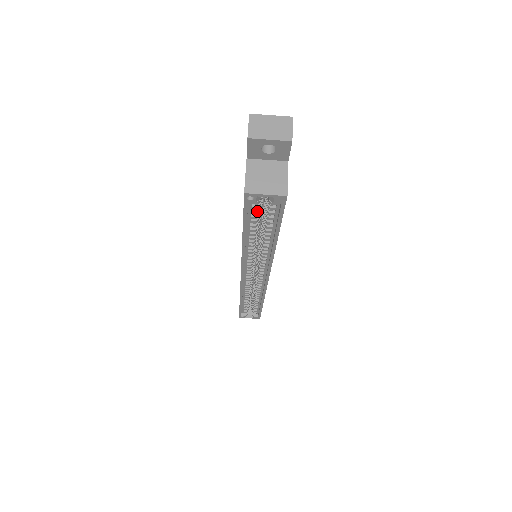
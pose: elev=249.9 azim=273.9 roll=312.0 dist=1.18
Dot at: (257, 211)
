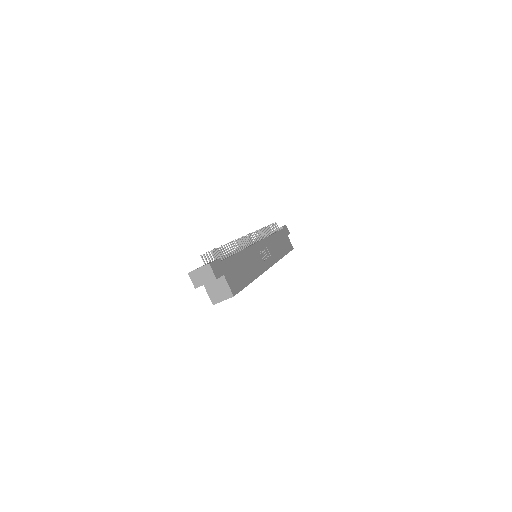
Dot at: occluded
